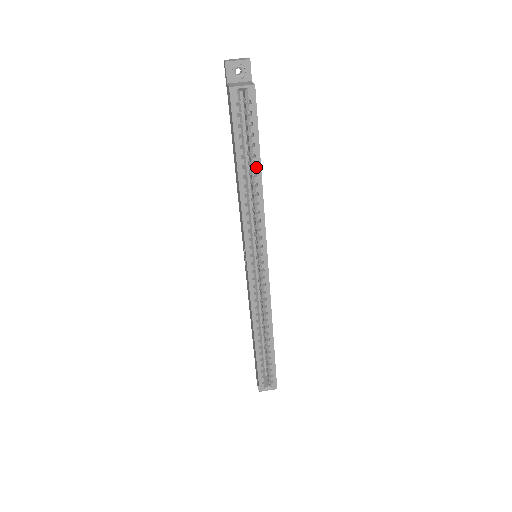
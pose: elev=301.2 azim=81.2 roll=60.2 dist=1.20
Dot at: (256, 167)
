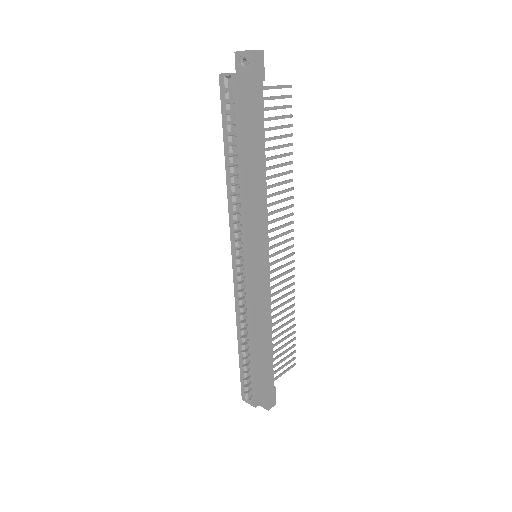
Dot at: (238, 157)
